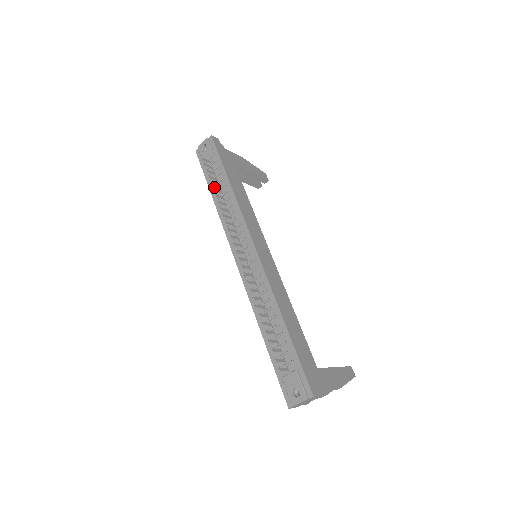
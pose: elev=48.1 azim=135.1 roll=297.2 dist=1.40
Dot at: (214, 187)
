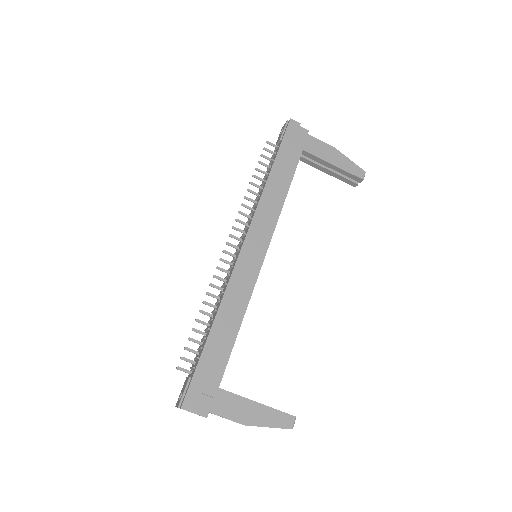
Dot at: occluded
